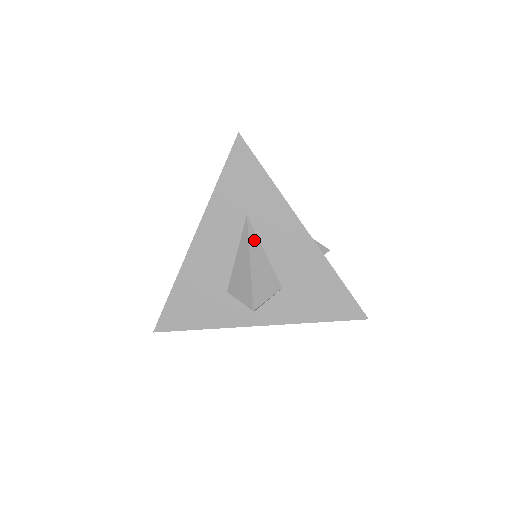
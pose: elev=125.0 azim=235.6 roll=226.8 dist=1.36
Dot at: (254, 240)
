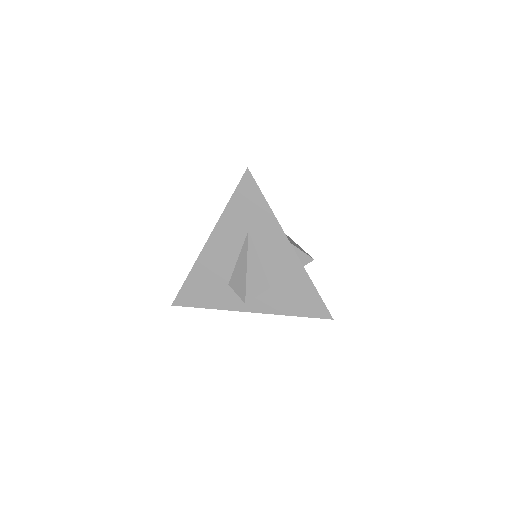
Dot at: (252, 250)
